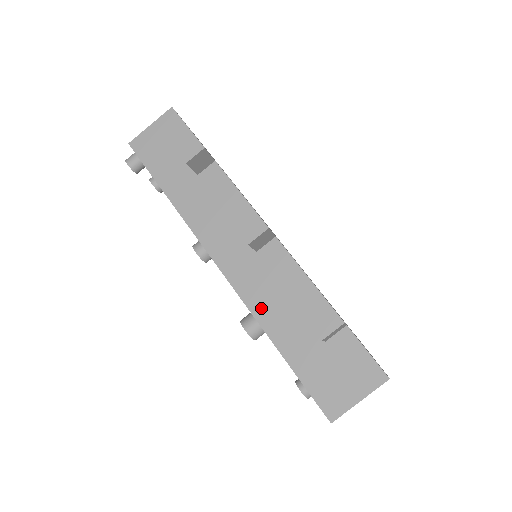
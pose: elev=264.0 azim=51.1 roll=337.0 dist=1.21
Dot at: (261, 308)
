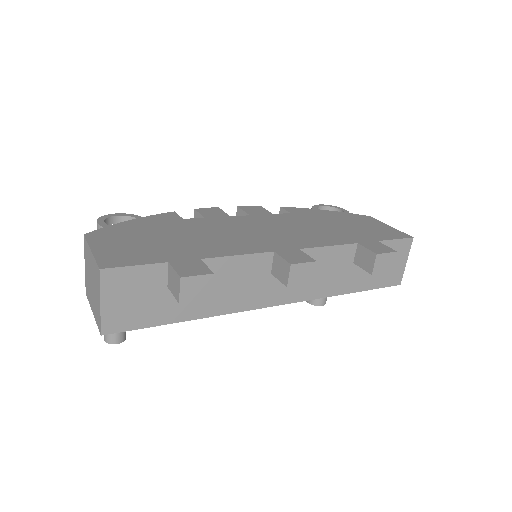
Dot at: (327, 290)
